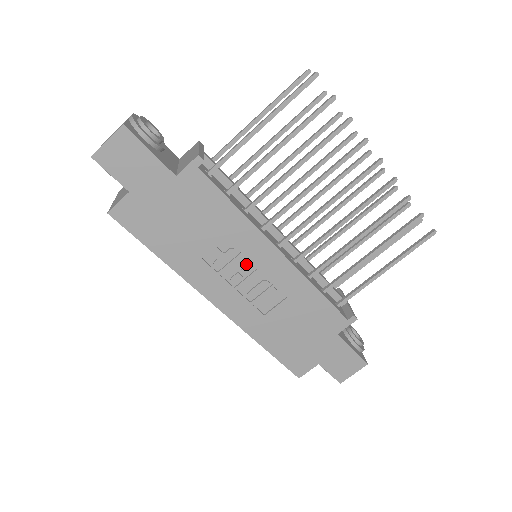
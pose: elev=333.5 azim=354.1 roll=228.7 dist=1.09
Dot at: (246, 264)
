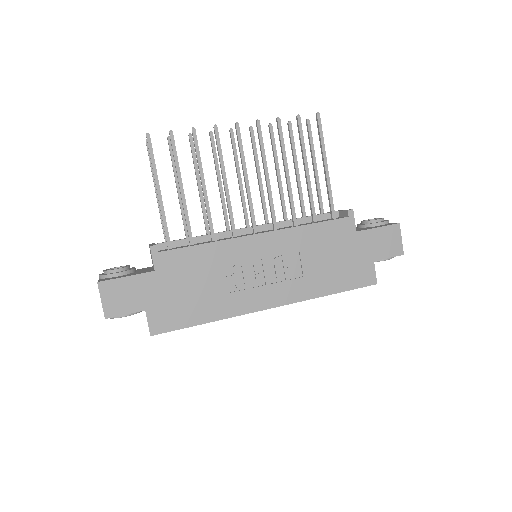
Dot at: (252, 265)
